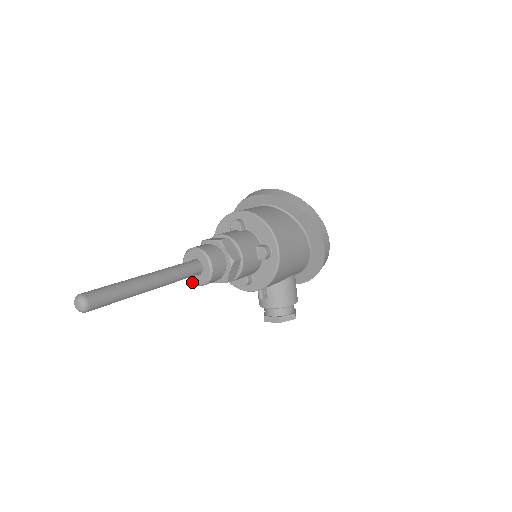
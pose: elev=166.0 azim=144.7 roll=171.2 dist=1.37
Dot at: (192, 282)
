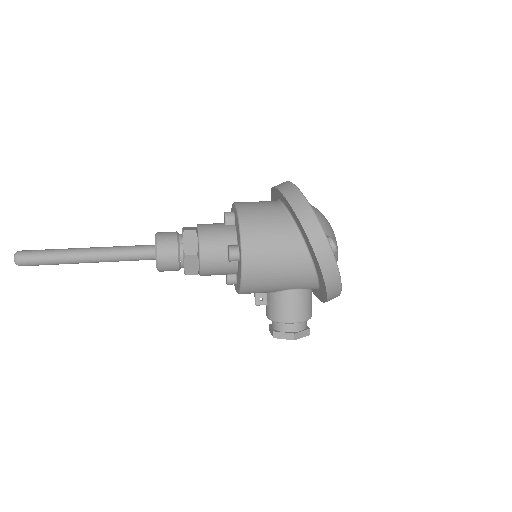
Dot at: occluded
